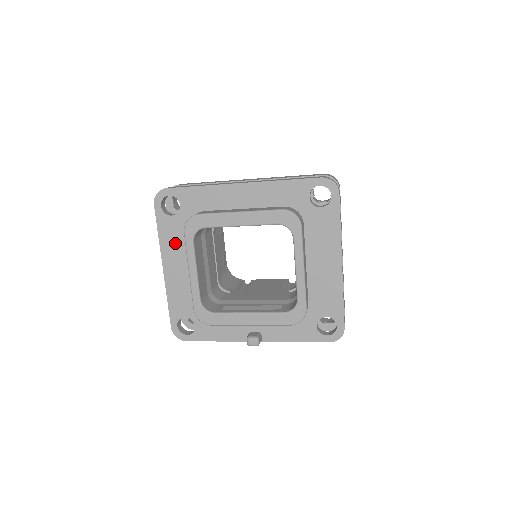
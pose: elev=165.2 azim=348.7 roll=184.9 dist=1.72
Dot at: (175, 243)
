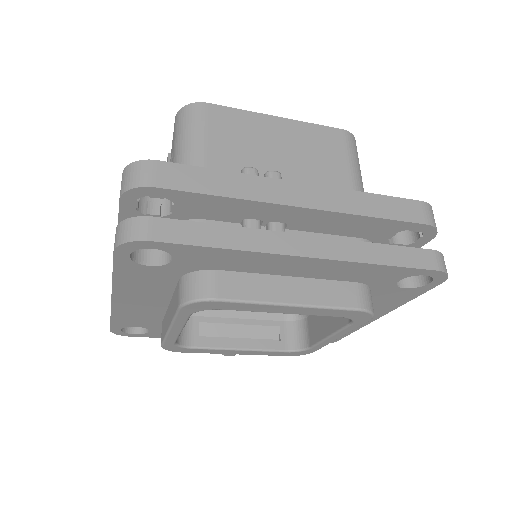
Dot at: (144, 286)
